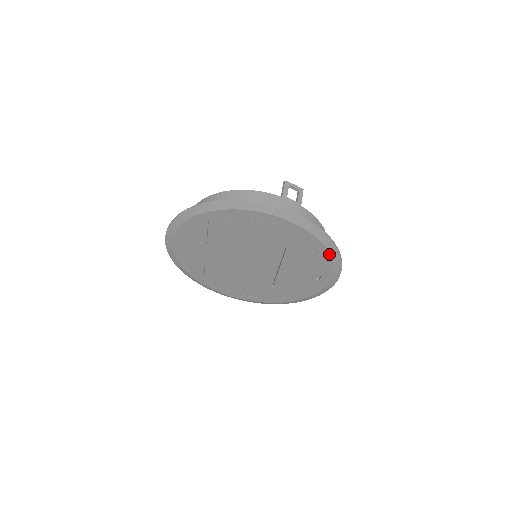
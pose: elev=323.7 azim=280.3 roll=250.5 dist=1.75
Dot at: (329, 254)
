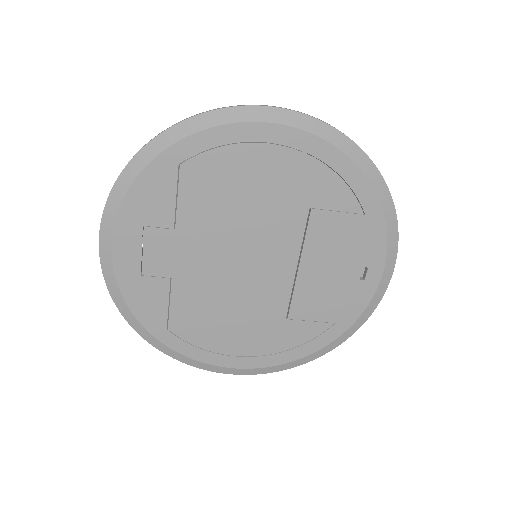
Dot at: (380, 207)
